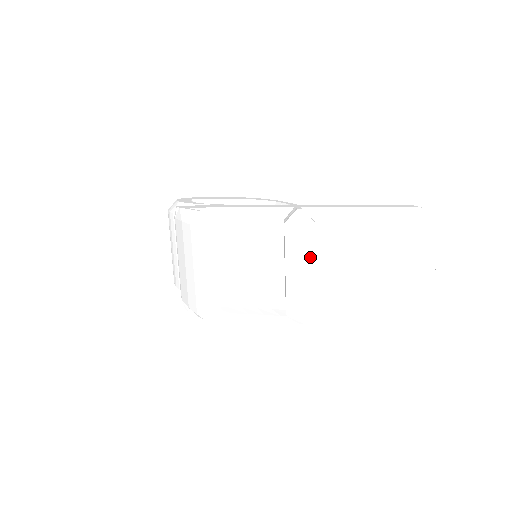
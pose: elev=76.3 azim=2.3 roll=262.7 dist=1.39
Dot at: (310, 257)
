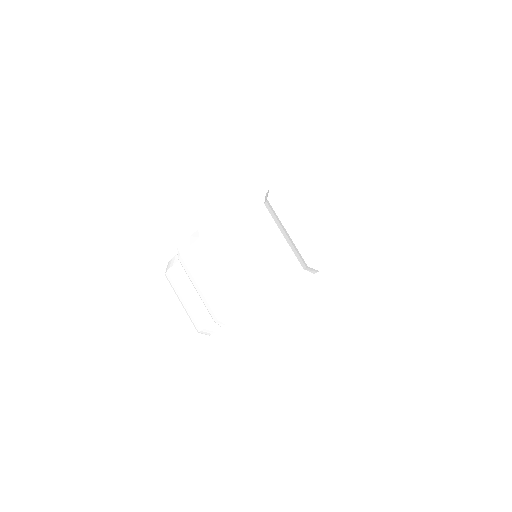
Dot at: (298, 213)
